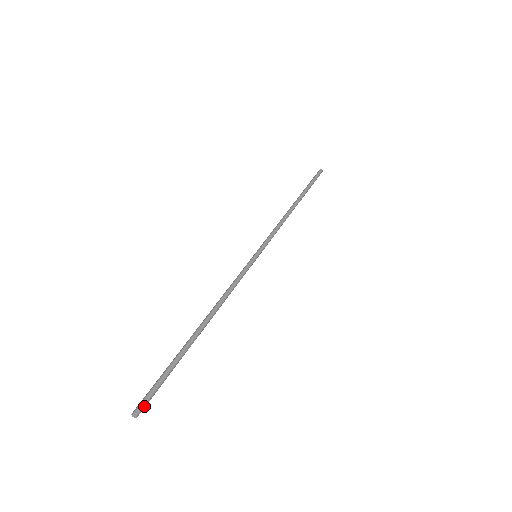
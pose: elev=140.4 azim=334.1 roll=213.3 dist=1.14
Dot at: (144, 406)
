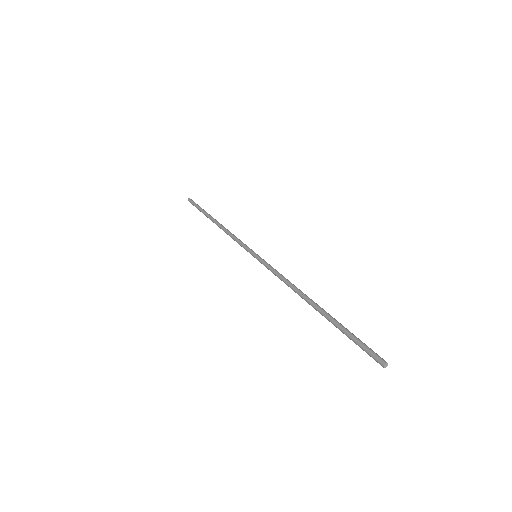
Dot at: (379, 356)
